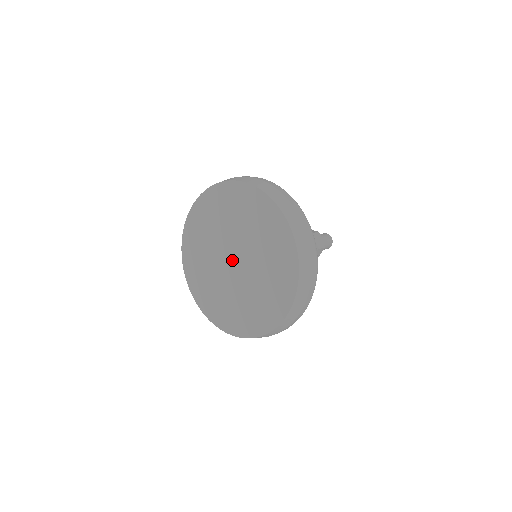
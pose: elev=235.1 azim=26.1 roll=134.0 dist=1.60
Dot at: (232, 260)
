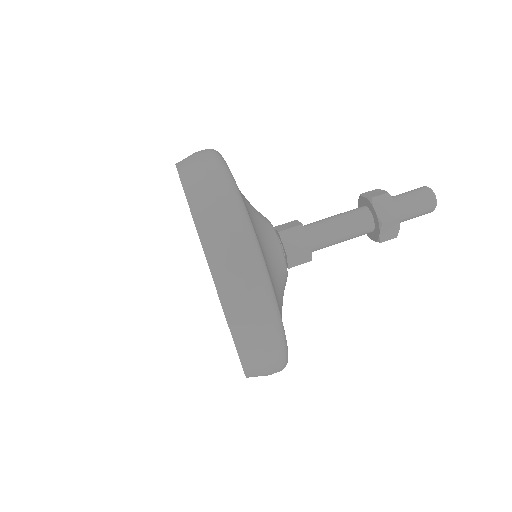
Dot at: occluded
